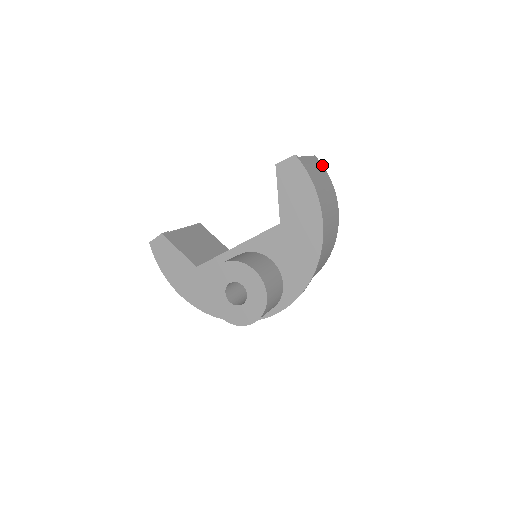
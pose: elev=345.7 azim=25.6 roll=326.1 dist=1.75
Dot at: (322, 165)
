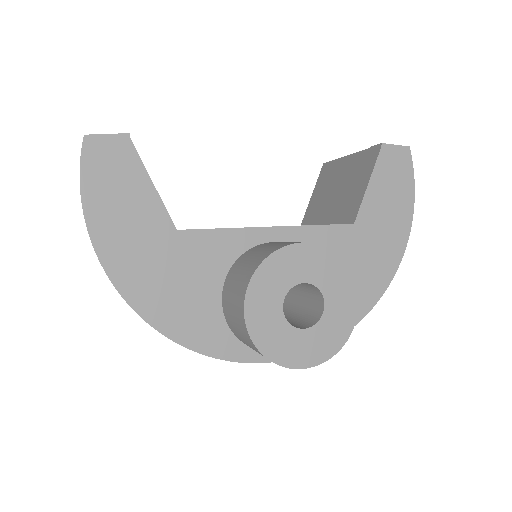
Dot at: occluded
